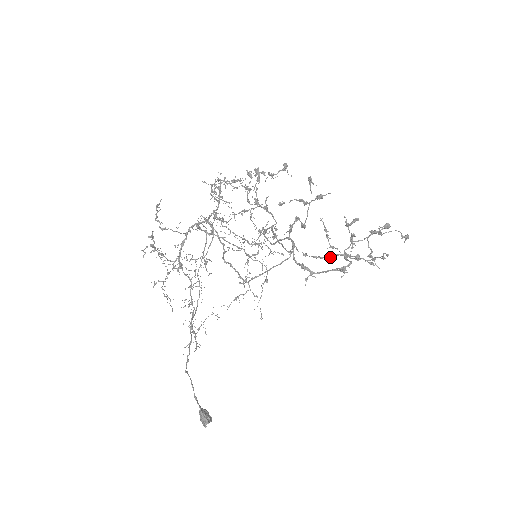
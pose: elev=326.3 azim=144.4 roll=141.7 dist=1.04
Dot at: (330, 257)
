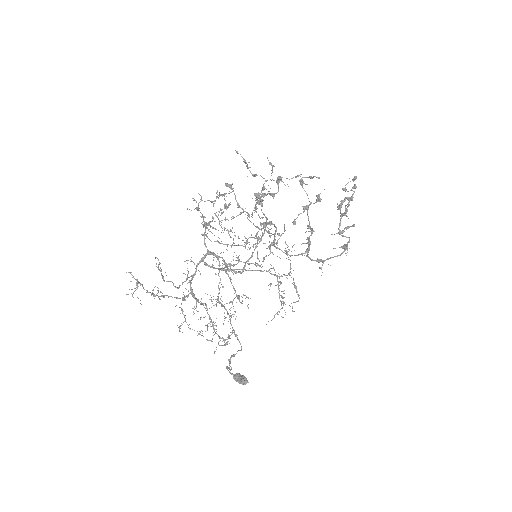
Dot at: (262, 190)
